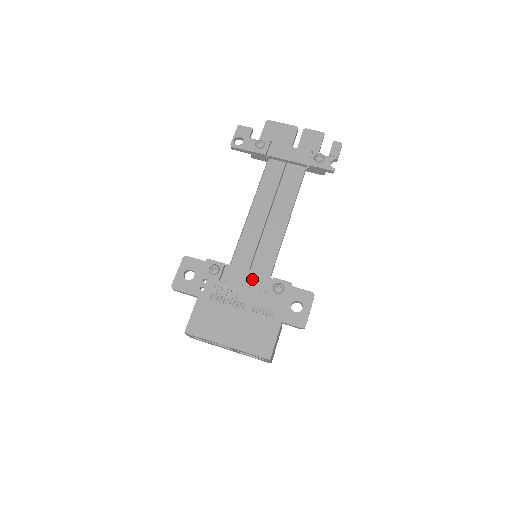
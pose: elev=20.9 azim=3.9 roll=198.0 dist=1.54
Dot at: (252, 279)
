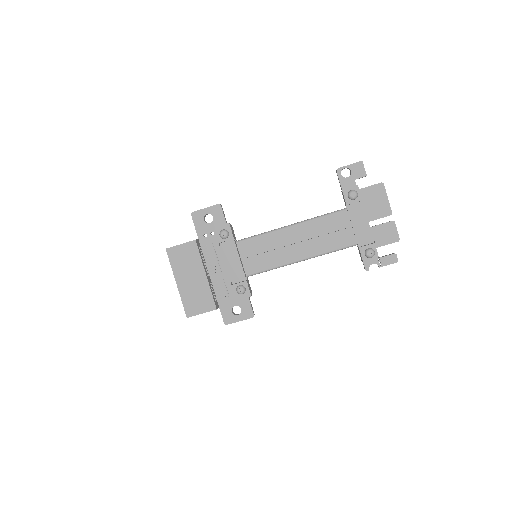
Dot at: (235, 266)
